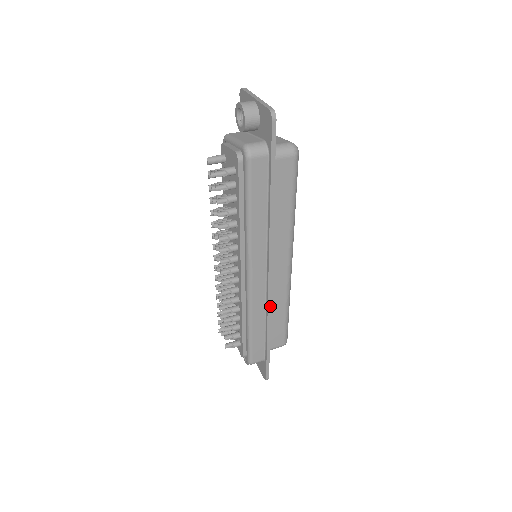
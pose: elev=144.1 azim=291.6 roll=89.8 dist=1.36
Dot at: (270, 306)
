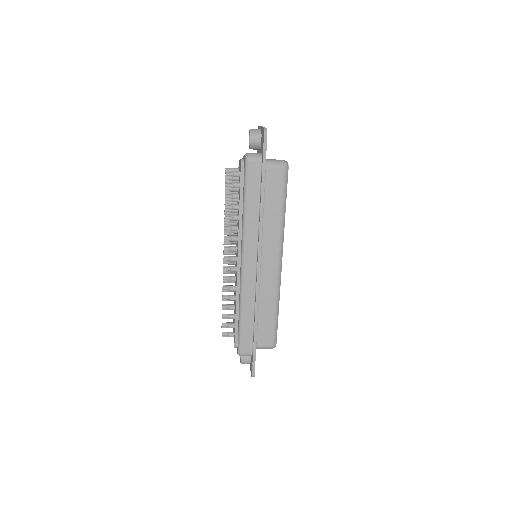
Dot at: (258, 295)
